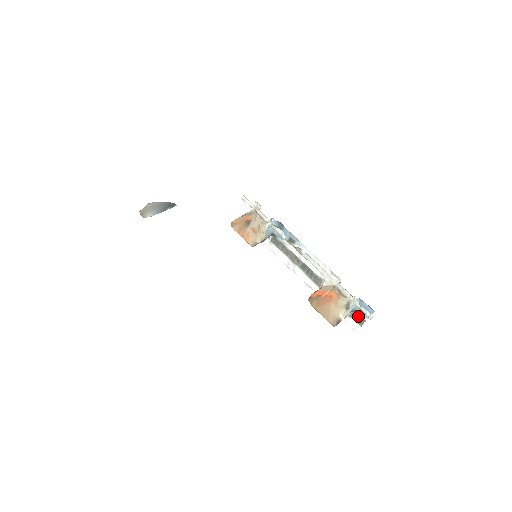
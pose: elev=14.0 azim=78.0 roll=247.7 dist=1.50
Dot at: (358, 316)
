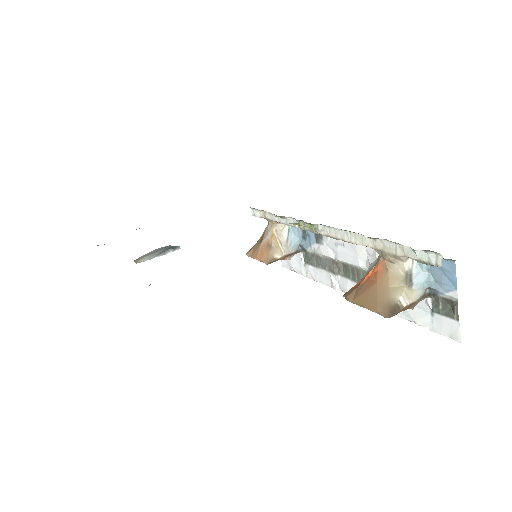
Dot at: (443, 301)
